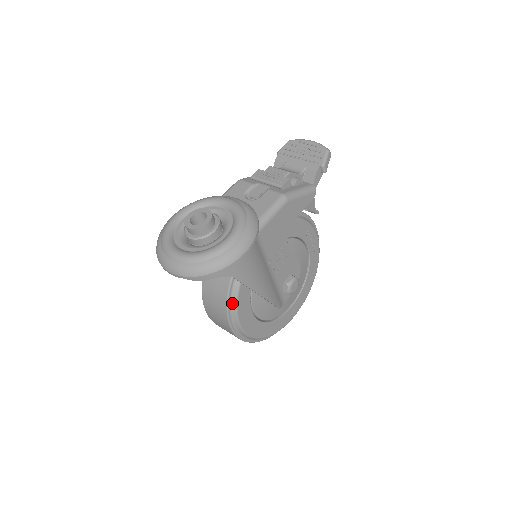
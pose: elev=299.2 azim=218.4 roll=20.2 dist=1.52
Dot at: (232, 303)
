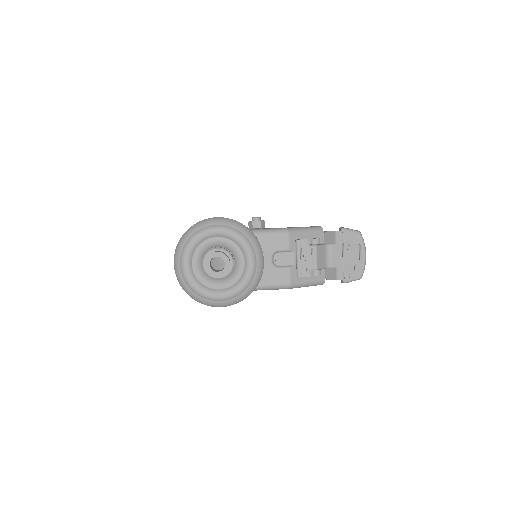
Dot at: occluded
